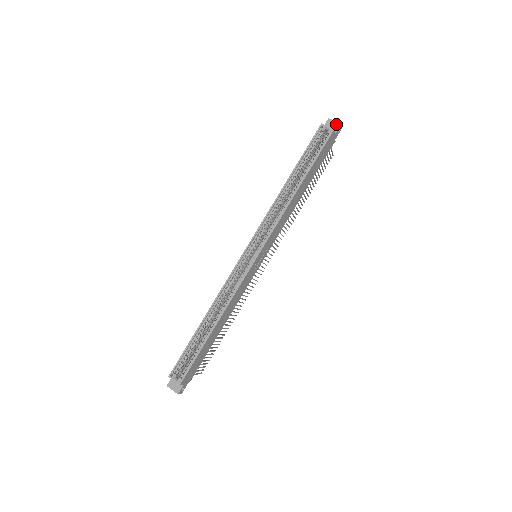
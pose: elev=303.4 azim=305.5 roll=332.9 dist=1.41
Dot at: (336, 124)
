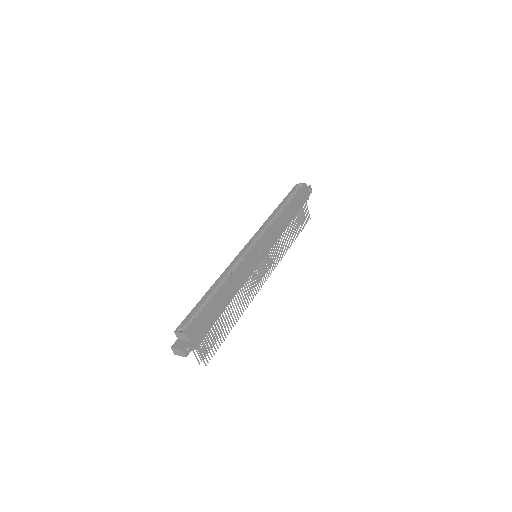
Dot at: (307, 186)
